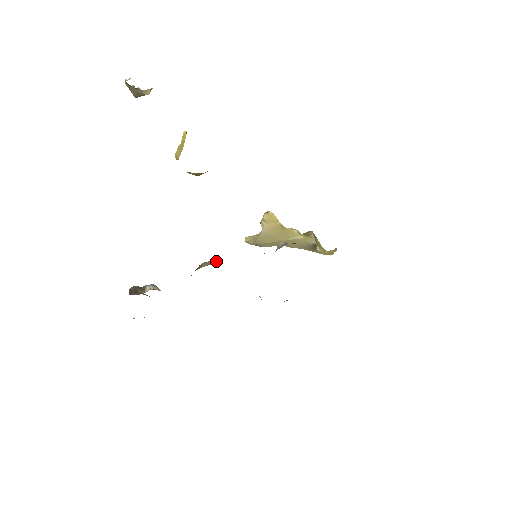
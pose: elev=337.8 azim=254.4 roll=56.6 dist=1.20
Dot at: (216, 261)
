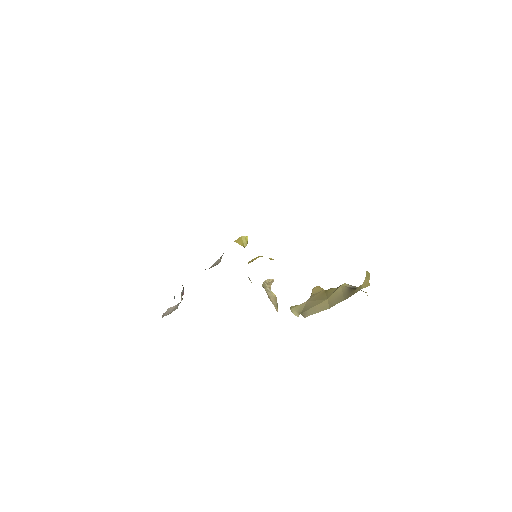
Dot at: occluded
